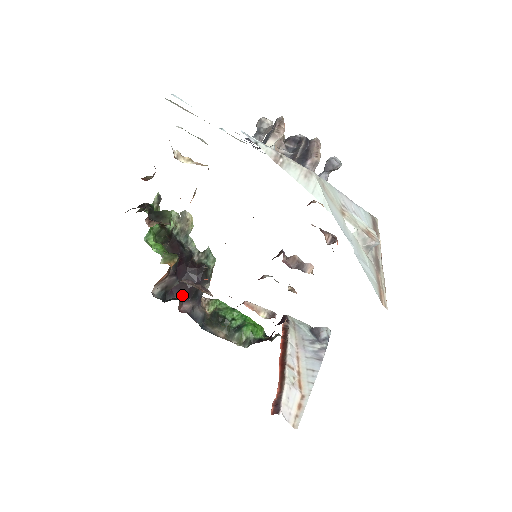
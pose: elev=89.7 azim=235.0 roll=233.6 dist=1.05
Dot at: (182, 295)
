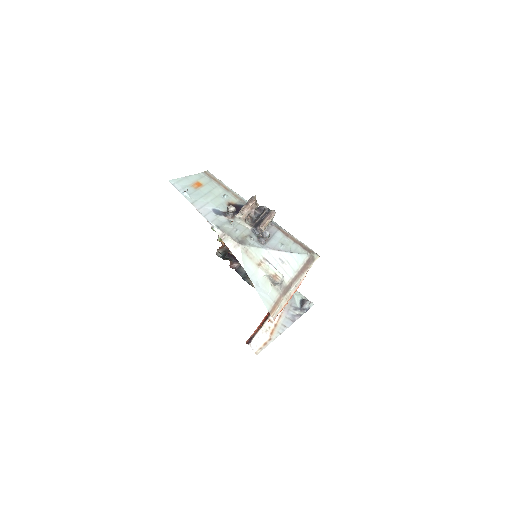
Dot at: (234, 258)
